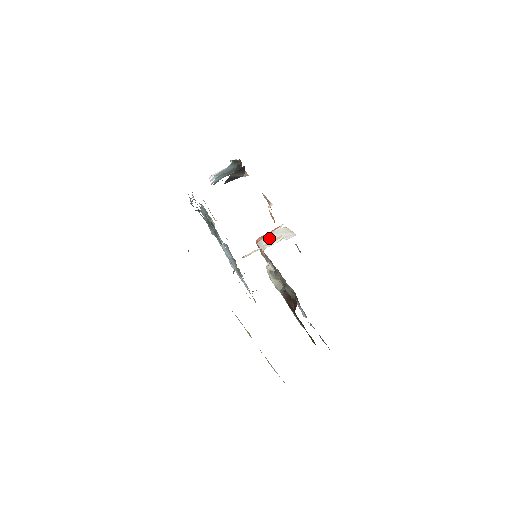
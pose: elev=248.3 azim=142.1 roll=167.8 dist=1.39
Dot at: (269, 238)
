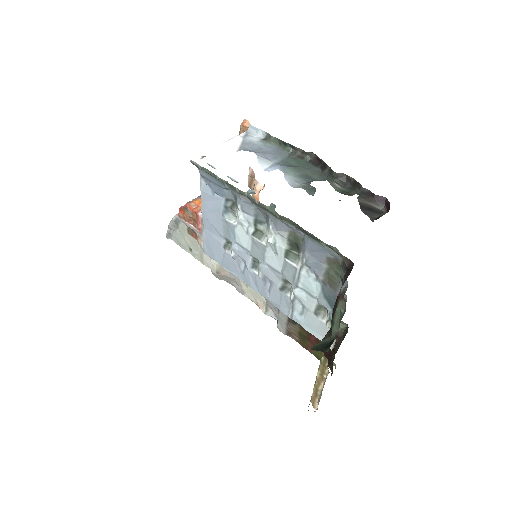
Dot at: occluded
